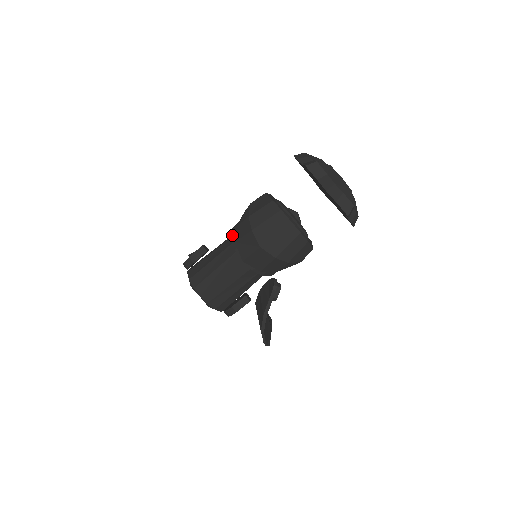
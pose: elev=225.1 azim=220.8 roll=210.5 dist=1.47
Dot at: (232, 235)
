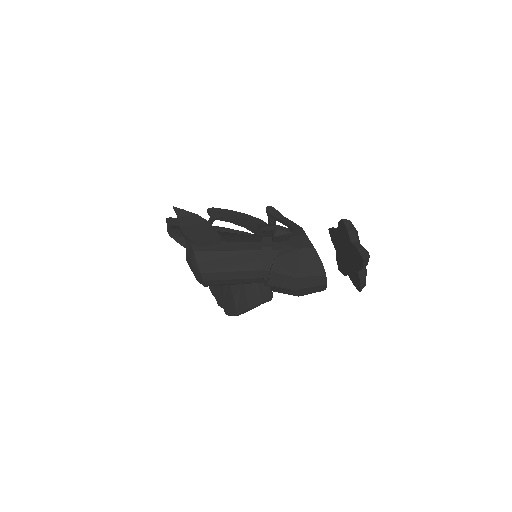
Dot at: (264, 256)
